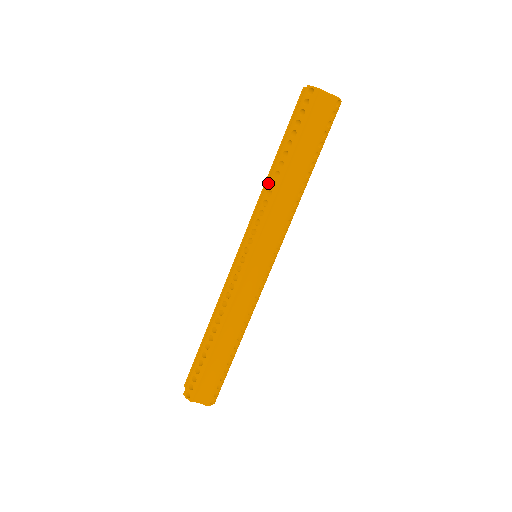
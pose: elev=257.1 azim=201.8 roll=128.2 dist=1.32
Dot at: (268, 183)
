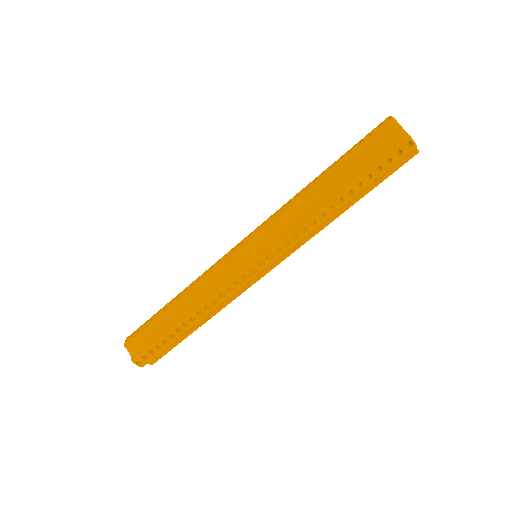
Dot at: (316, 211)
